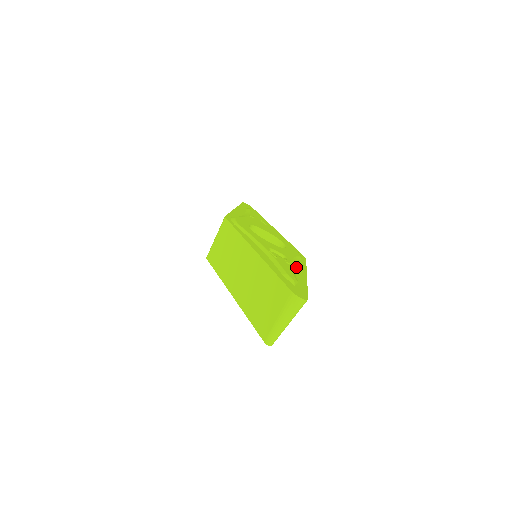
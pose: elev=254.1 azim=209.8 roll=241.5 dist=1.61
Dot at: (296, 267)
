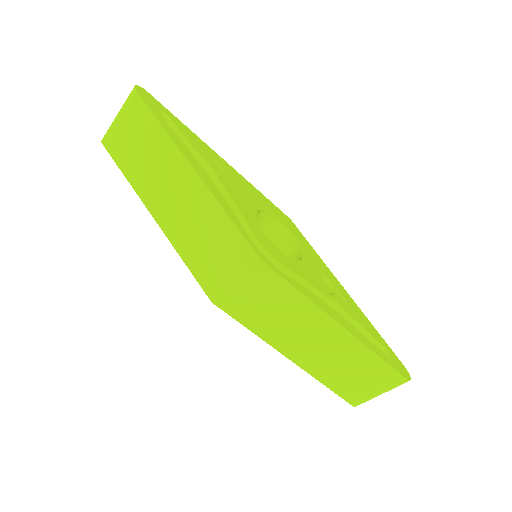
Dot at: (337, 286)
